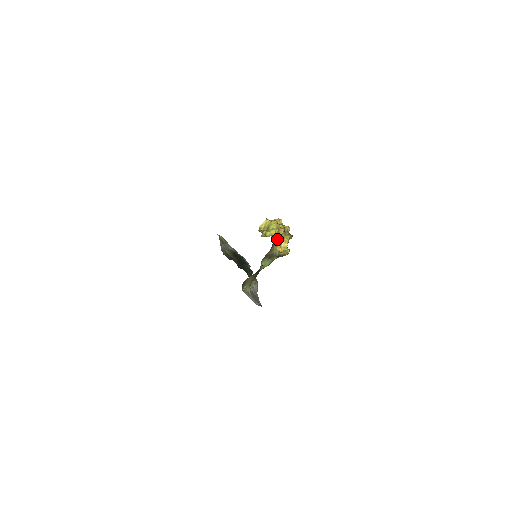
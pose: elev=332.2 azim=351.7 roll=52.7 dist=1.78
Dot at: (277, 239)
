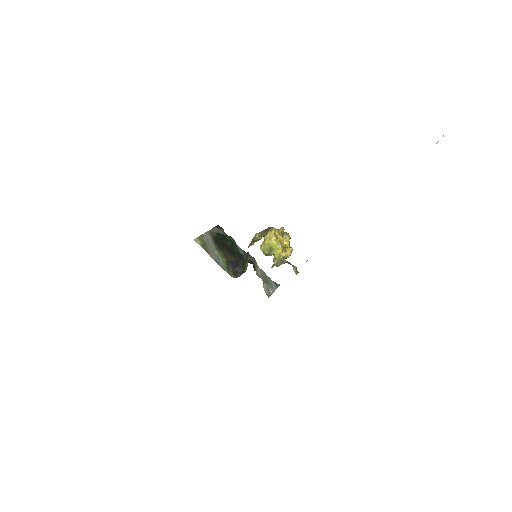
Dot at: (296, 268)
